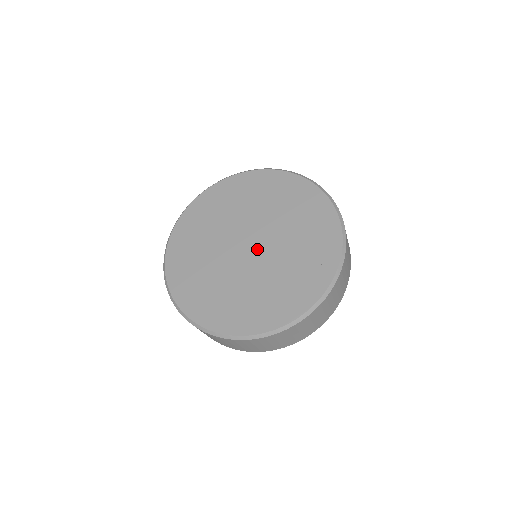
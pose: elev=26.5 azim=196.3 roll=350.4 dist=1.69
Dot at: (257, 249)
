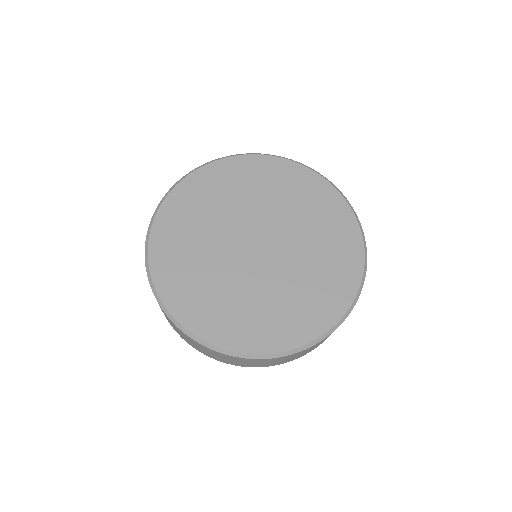
Dot at: (268, 250)
